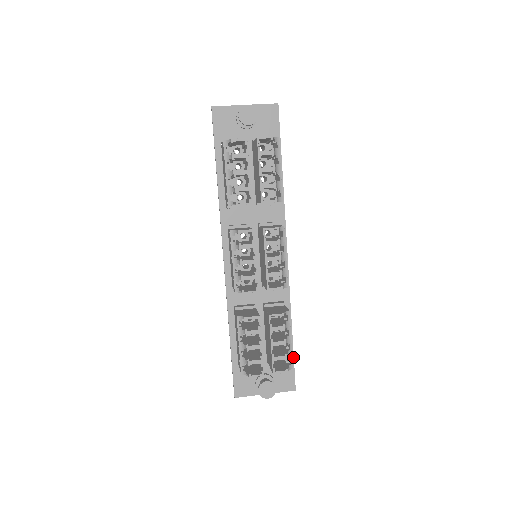
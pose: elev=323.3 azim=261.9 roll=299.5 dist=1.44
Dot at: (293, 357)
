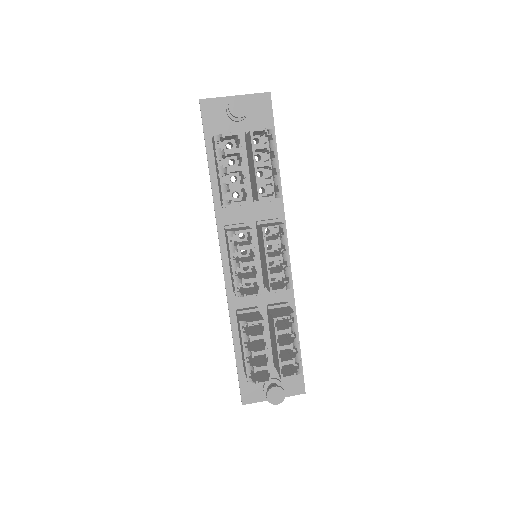
Dot at: (301, 359)
